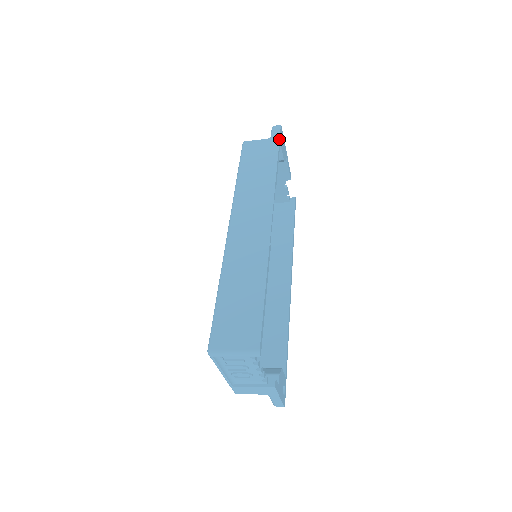
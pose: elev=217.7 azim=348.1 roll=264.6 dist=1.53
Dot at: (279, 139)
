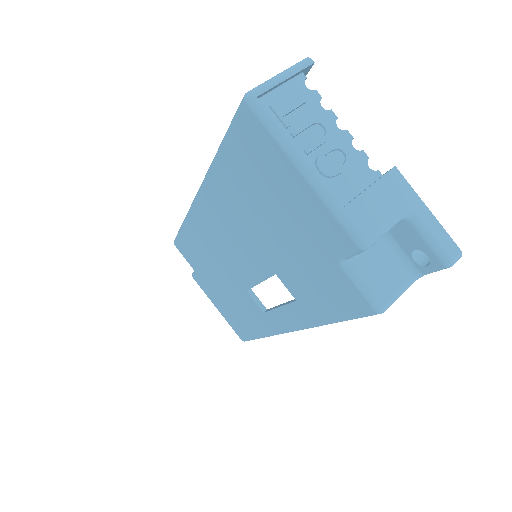
Dot at: occluded
